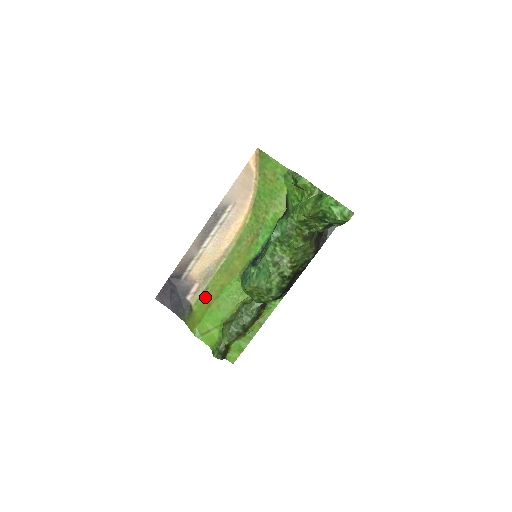
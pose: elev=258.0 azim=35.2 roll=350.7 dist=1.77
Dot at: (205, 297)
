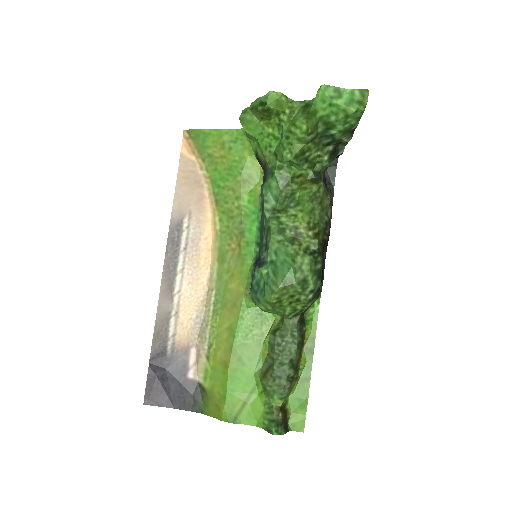
Dot at: (214, 359)
